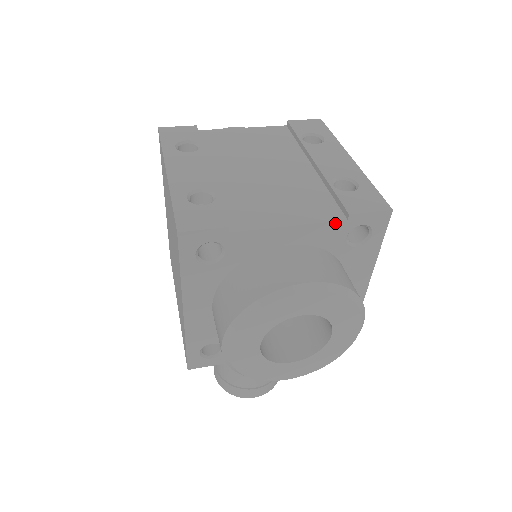
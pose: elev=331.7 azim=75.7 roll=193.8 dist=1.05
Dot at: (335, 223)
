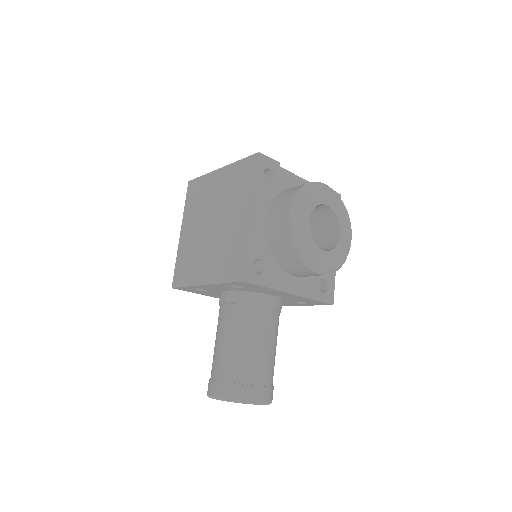
Dot at: occluded
